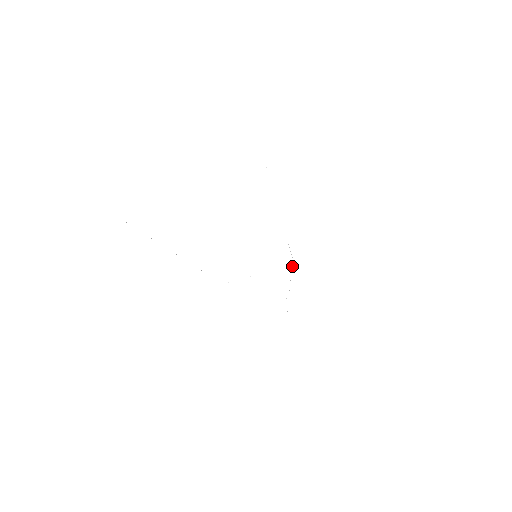
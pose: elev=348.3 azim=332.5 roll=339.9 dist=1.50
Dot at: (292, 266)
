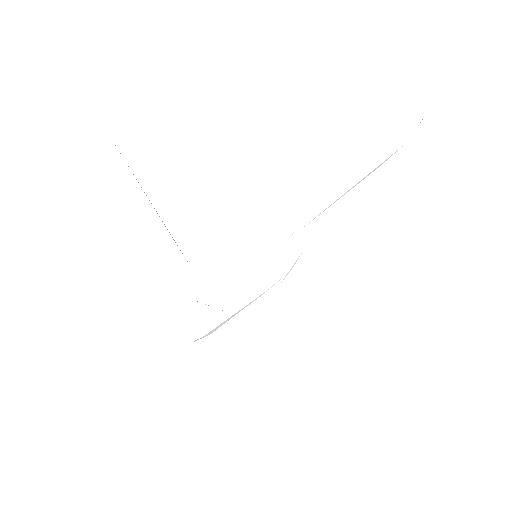
Dot at: occluded
